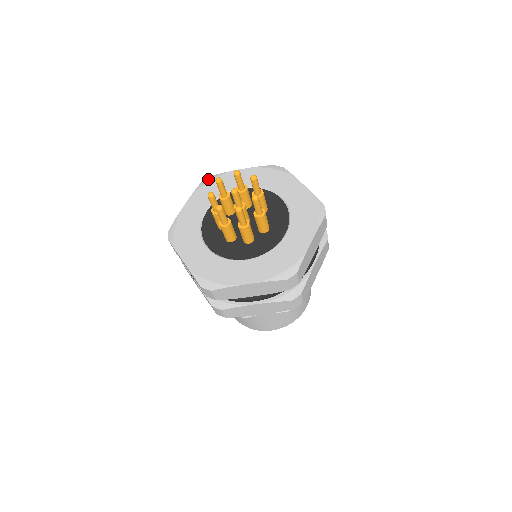
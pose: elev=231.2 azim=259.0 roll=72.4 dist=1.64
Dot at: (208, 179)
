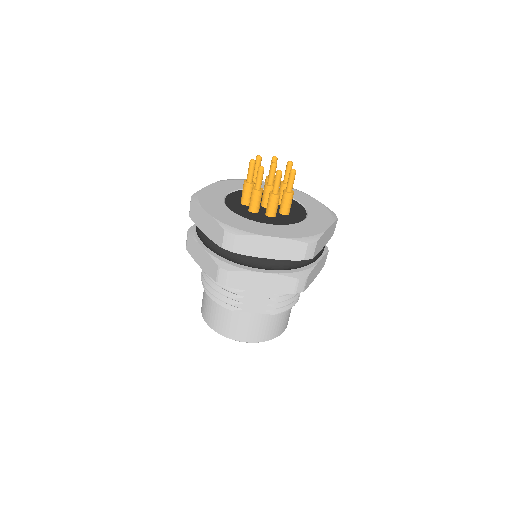
Dot at: (230, 179)
